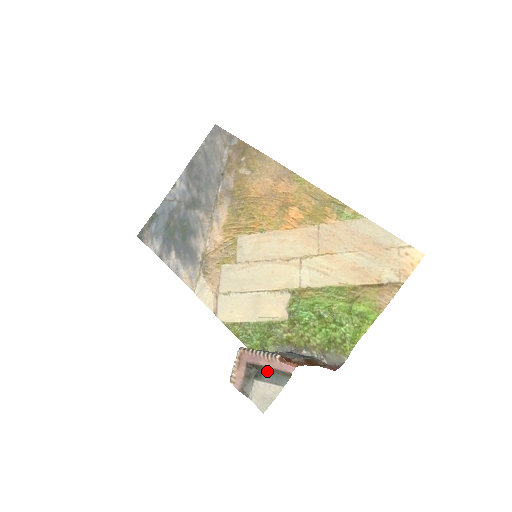
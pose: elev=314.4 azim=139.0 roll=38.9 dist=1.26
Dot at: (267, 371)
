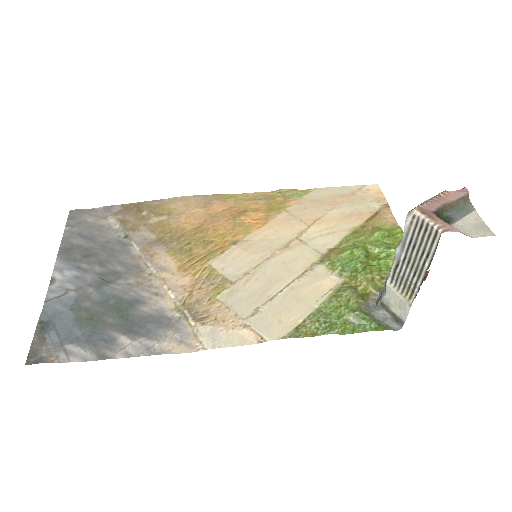
Dot at: (451, 210)
